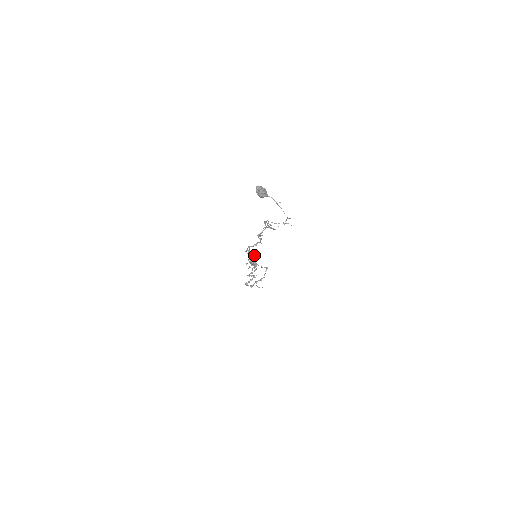
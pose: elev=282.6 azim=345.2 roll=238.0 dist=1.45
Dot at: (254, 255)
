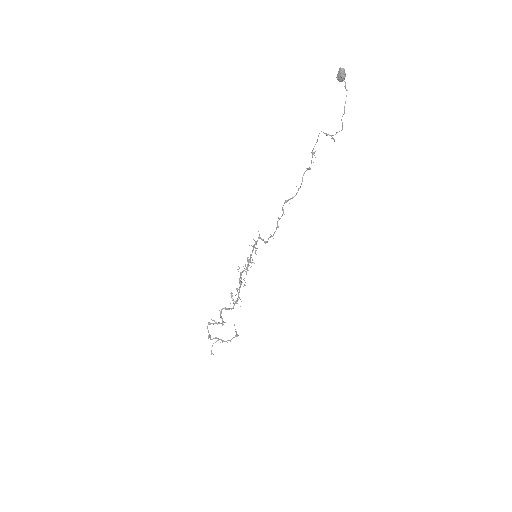
Dot at: (255, 253)
